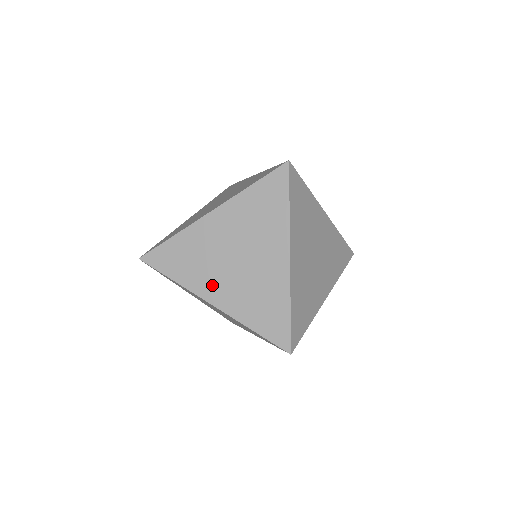
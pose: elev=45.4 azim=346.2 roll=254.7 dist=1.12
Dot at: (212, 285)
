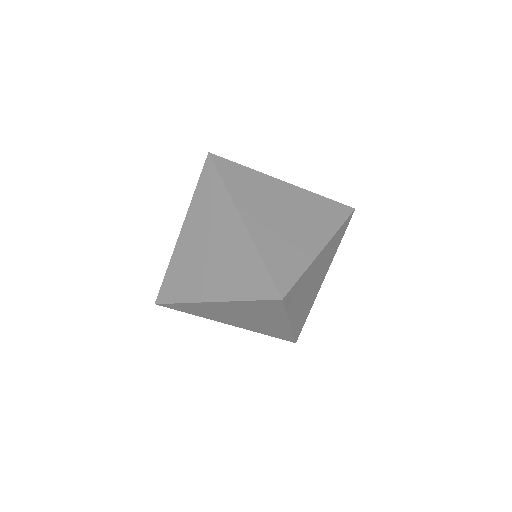
Dot at: (253, 211)
